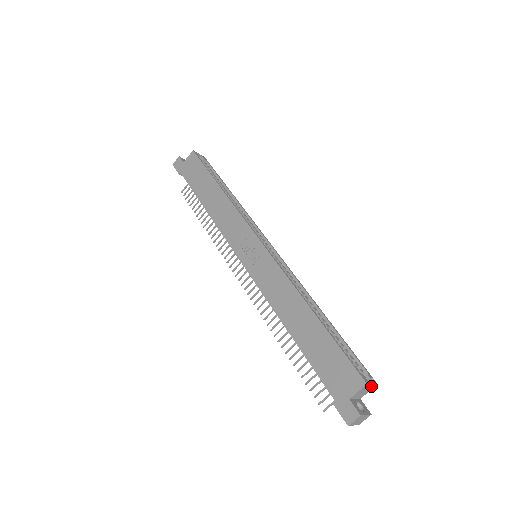
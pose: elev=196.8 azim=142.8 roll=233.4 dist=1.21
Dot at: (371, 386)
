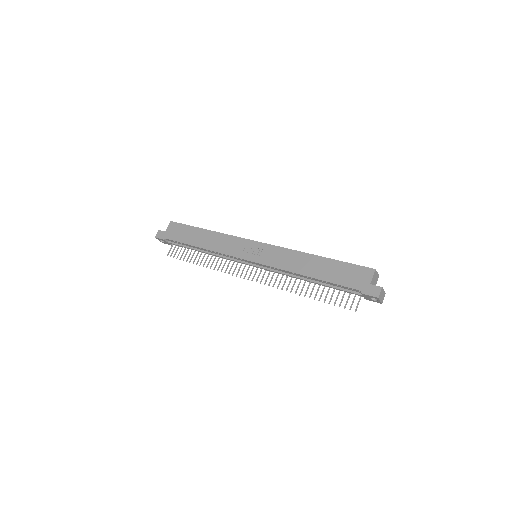
Dot at: (377, 276)
